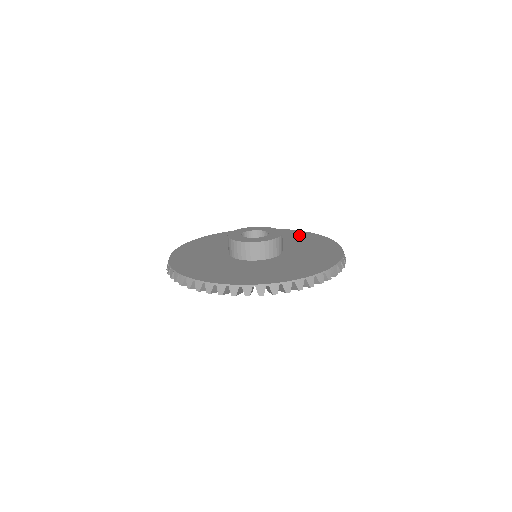
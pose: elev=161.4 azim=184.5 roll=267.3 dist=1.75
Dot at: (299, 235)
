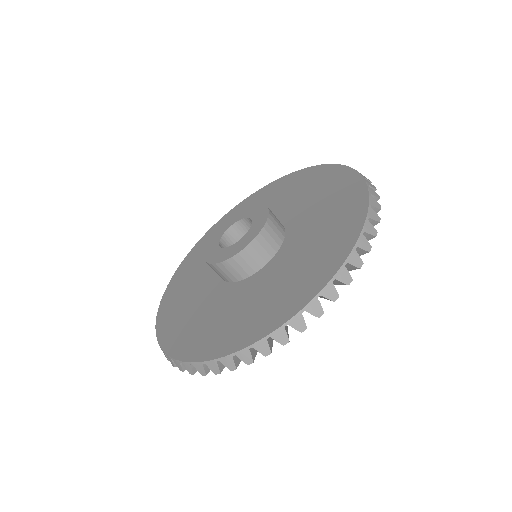
Dot at: (326, 181)
